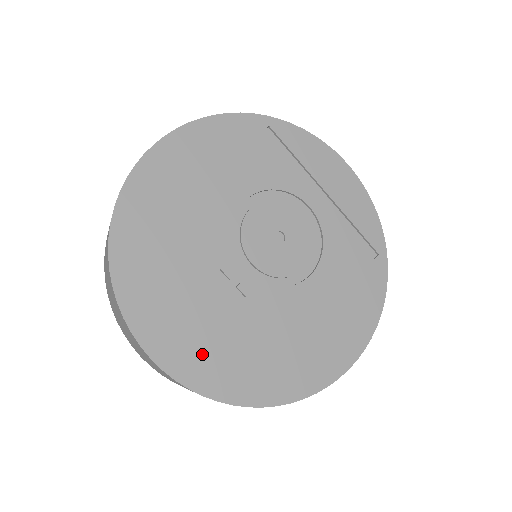
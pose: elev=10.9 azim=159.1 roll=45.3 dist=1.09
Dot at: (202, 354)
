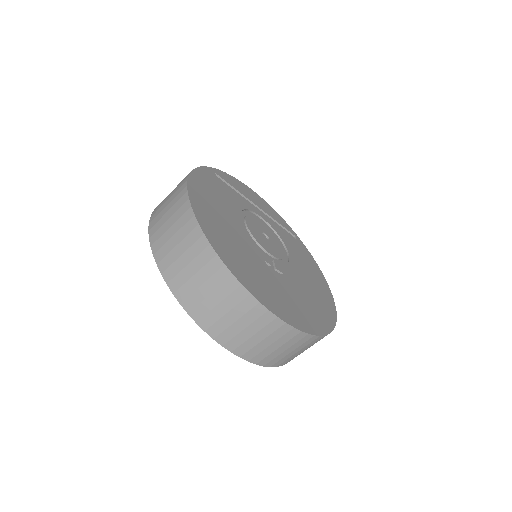
Dot at: (296, 312)
